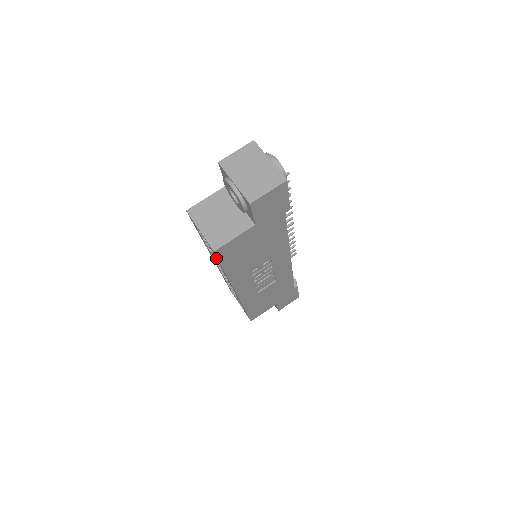
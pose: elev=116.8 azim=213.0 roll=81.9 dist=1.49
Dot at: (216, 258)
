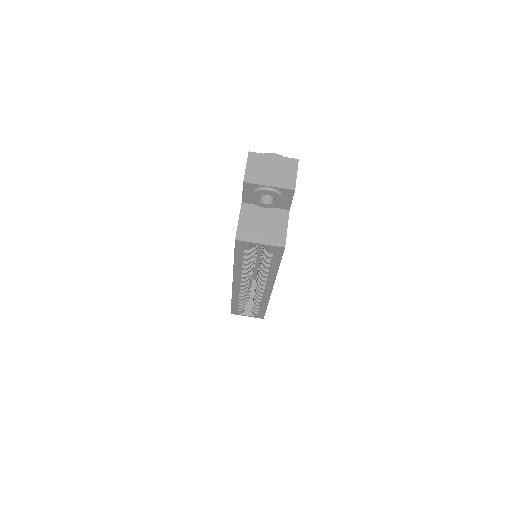
Dot at: (272, 260)
